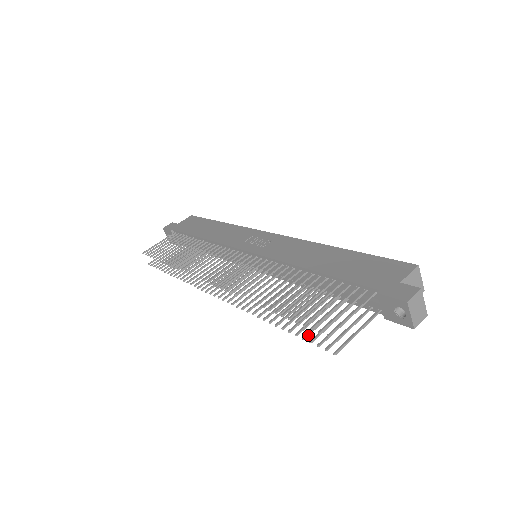
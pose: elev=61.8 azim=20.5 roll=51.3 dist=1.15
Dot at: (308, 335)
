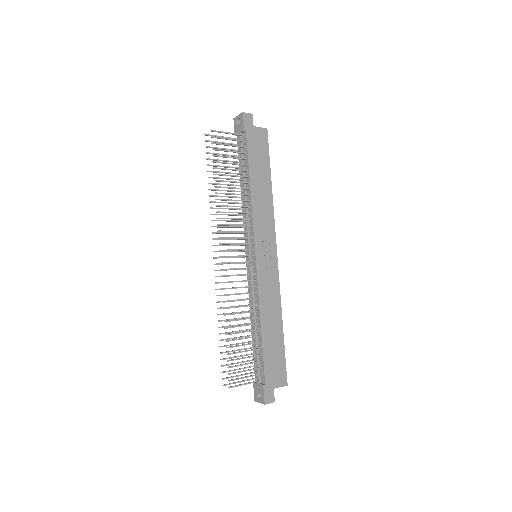
Dot at: (224, 359)
